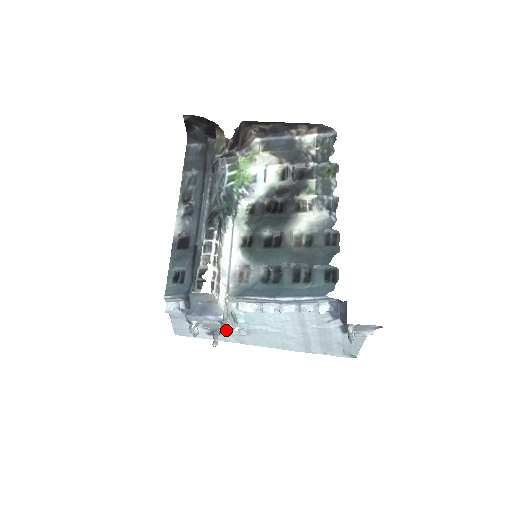
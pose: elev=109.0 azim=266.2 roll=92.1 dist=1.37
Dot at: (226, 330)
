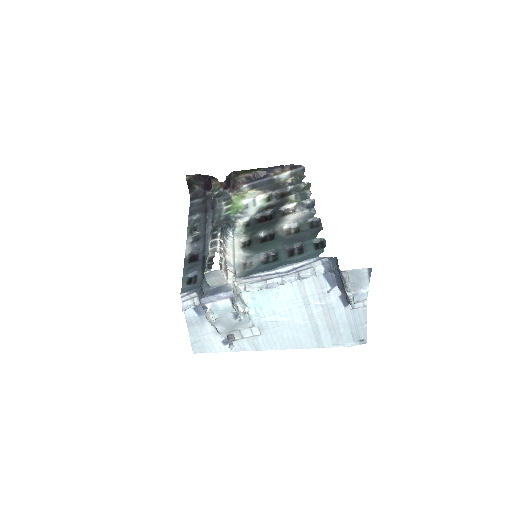
Dot at: (238, 309)
